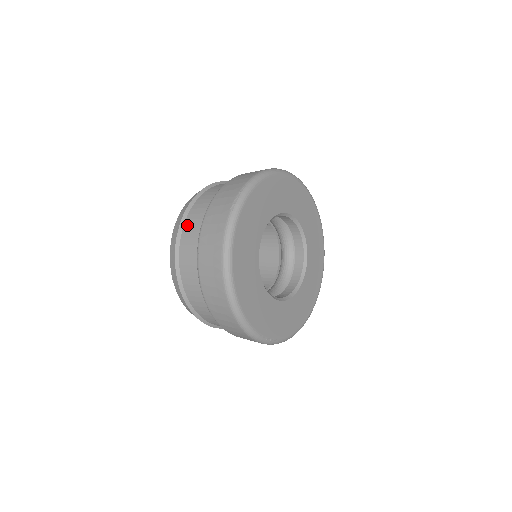
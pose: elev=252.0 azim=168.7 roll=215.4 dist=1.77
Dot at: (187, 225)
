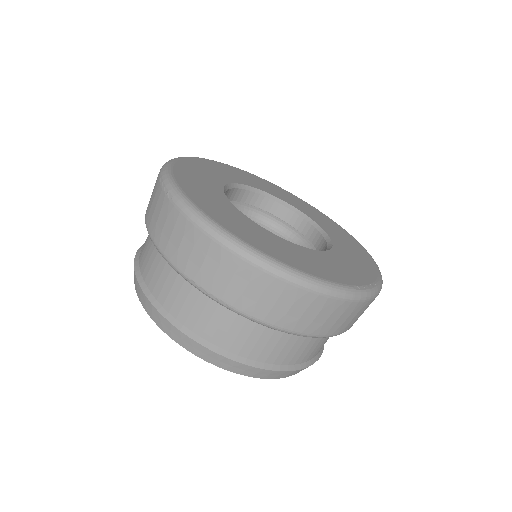
Dot at: (154, 287)
